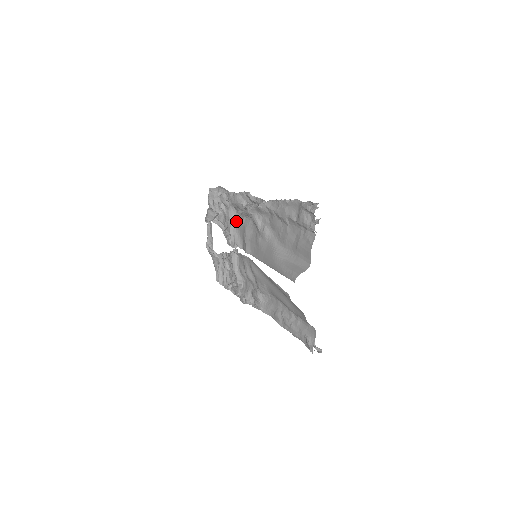
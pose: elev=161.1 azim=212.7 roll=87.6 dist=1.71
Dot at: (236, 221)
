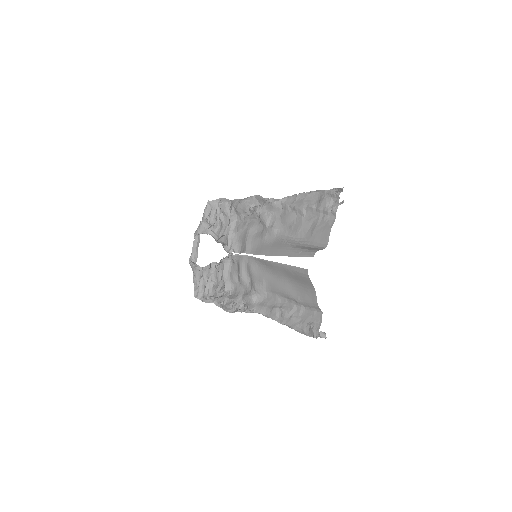
Dot at: (236, 227)
